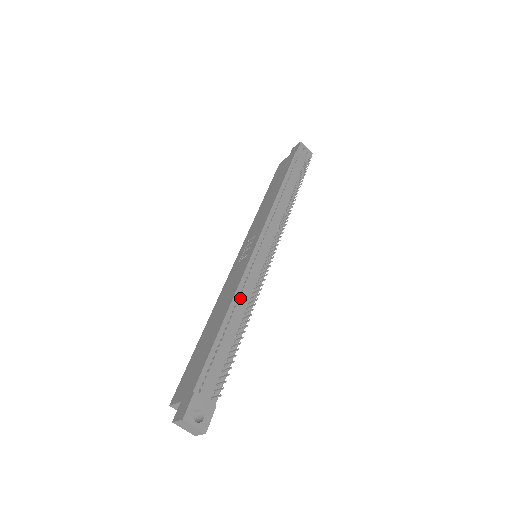
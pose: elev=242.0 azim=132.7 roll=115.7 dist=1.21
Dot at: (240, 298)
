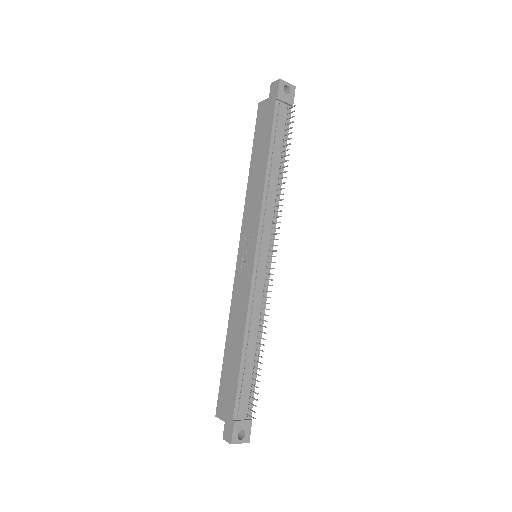
Dot at: (251, 320)
